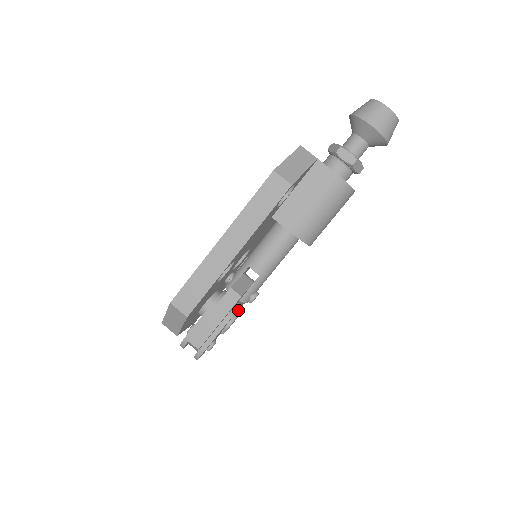
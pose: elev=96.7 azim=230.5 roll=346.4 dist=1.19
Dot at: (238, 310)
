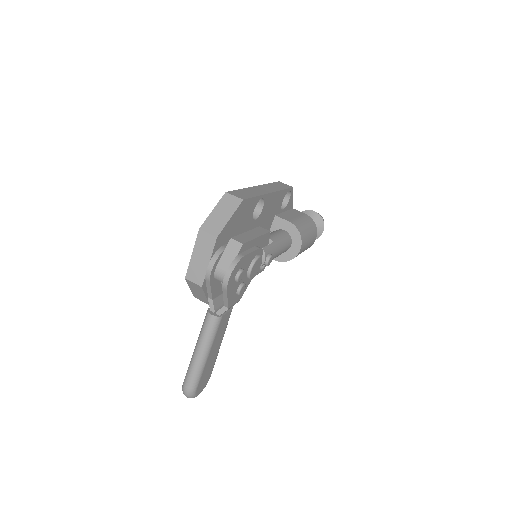
Dot at: occluded
